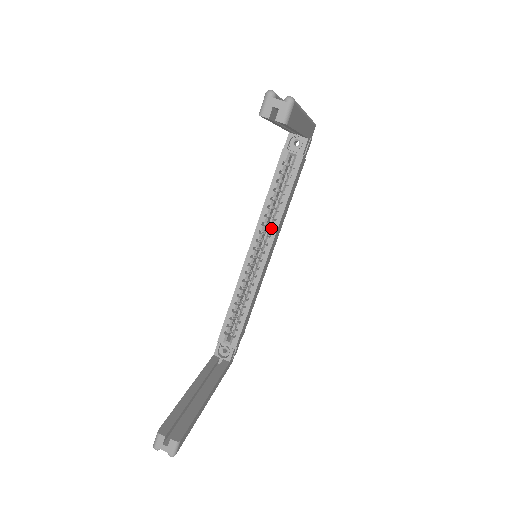
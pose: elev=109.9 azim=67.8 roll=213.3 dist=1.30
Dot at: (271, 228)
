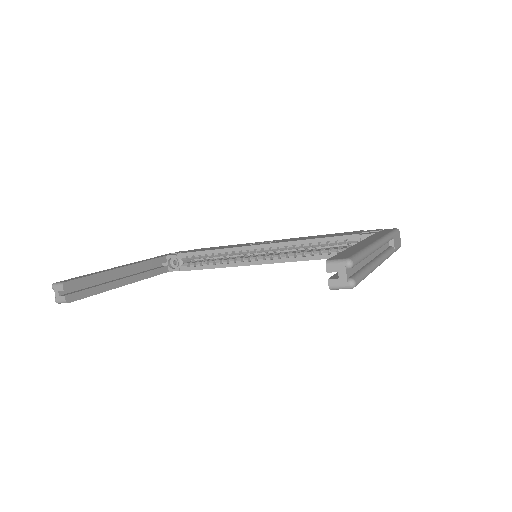
Dot at: (287, 255)
